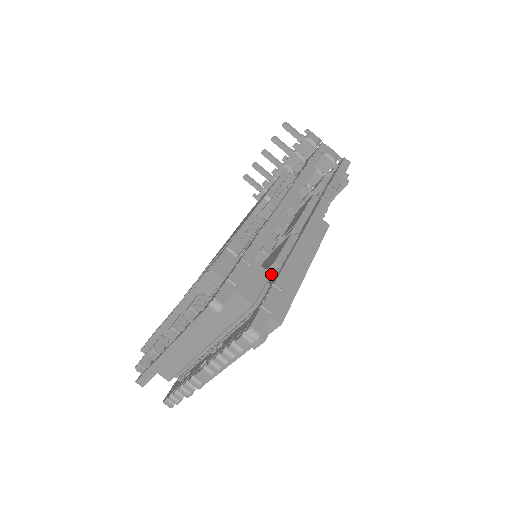
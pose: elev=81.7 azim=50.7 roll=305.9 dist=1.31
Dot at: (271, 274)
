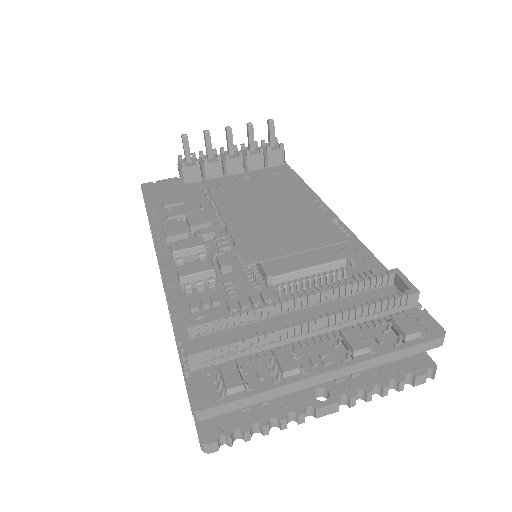
Dot at: occluded
